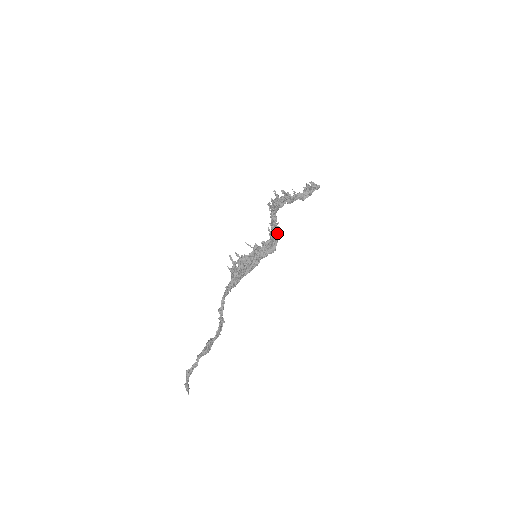
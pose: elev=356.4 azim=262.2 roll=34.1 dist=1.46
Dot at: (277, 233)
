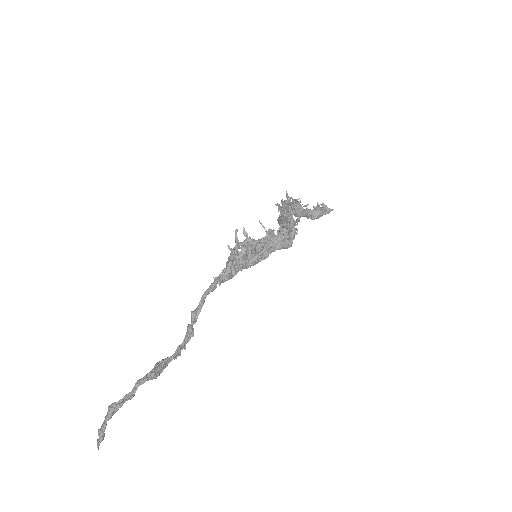
Dot at: (295, 228)
